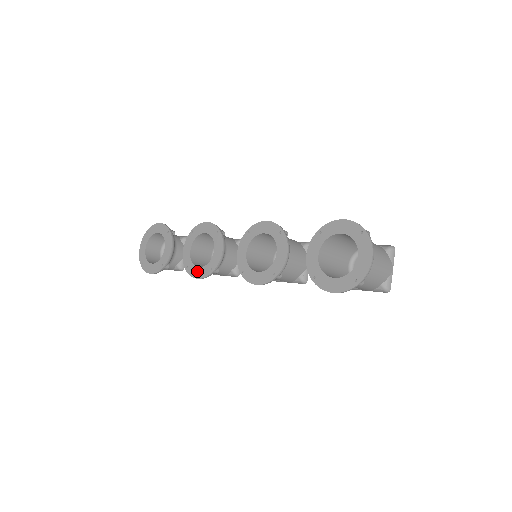
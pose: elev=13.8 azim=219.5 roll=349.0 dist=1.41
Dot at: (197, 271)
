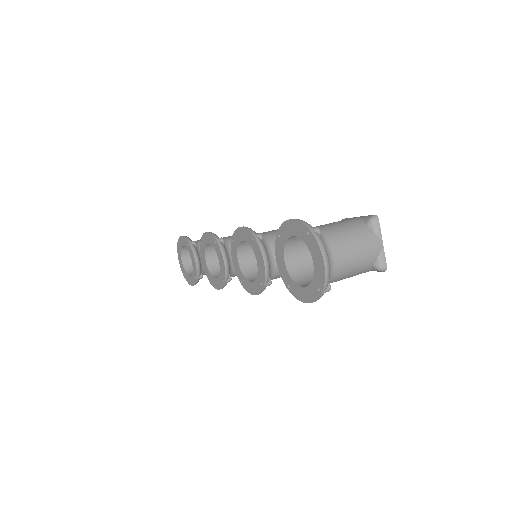
Dot at: (215, 282)
